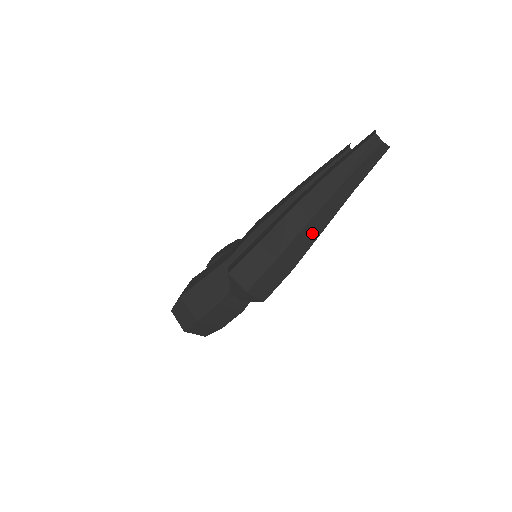
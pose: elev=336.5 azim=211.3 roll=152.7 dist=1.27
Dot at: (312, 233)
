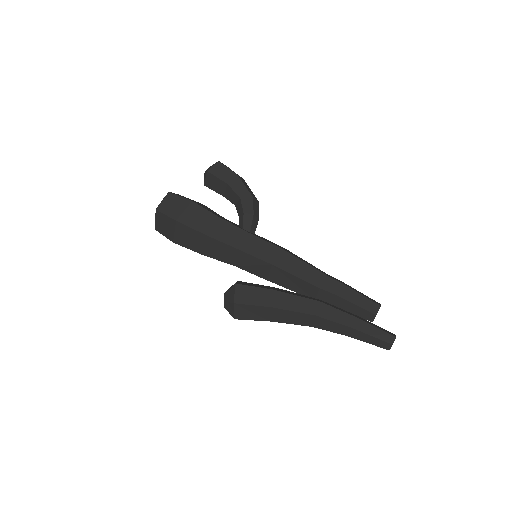
Dot at: occluded
